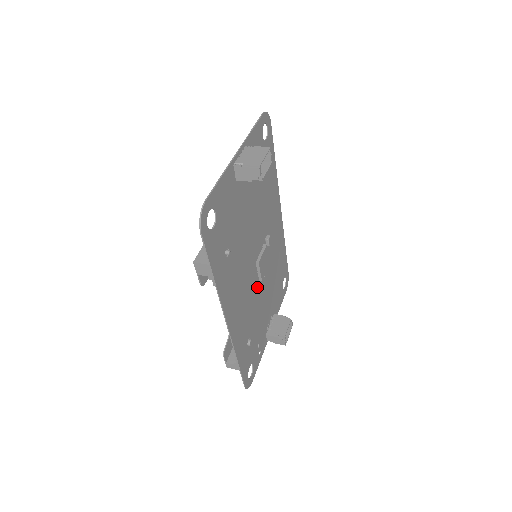
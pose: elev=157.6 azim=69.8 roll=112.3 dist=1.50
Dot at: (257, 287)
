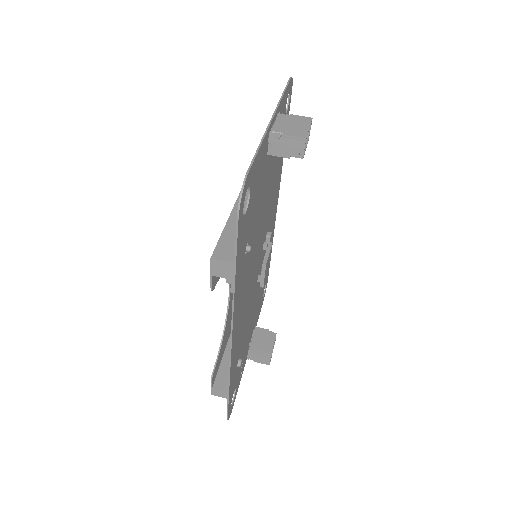
Dot at: (253, 294)
